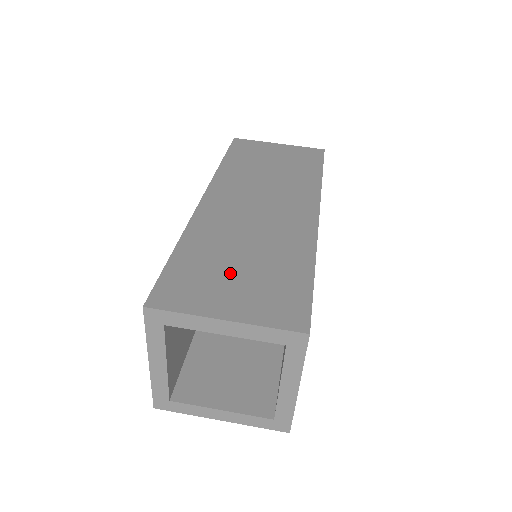
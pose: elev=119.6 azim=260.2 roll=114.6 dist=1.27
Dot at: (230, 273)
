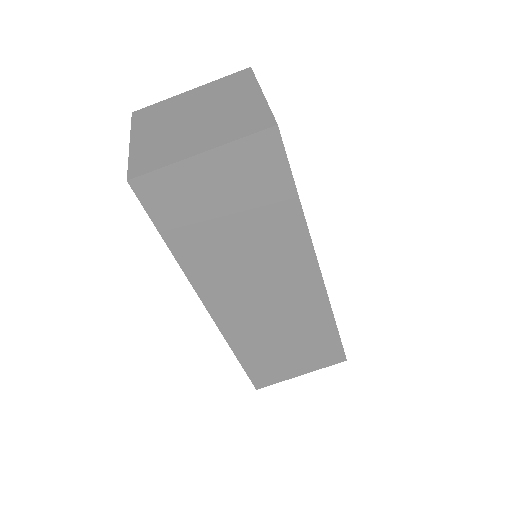
Dot at: (286, 355)
